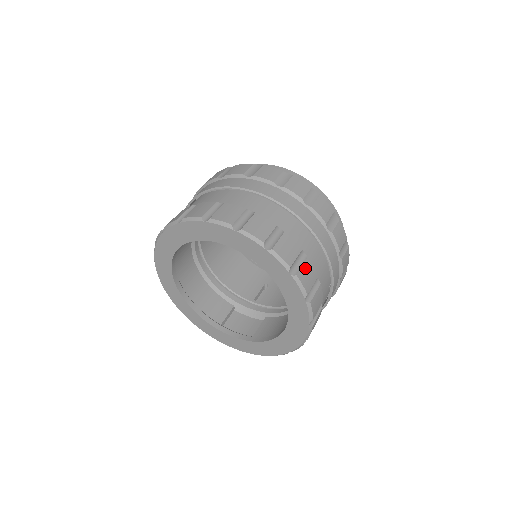
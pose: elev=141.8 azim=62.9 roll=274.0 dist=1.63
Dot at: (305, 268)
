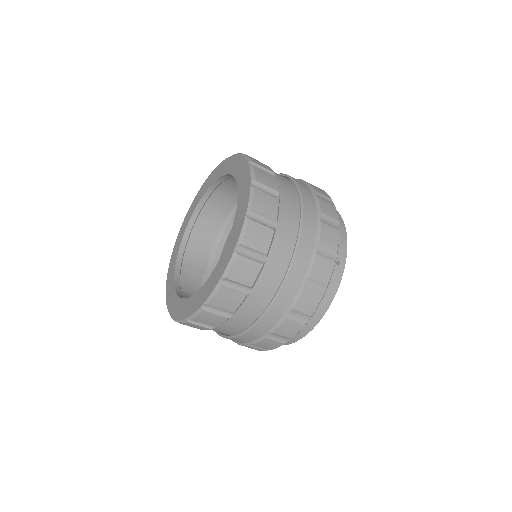
Dot at: (250, 264)
